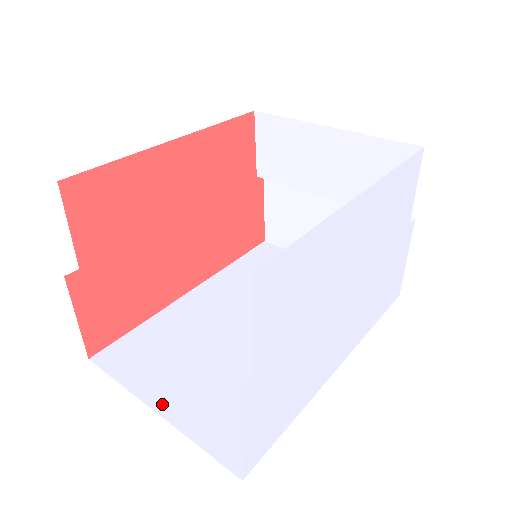
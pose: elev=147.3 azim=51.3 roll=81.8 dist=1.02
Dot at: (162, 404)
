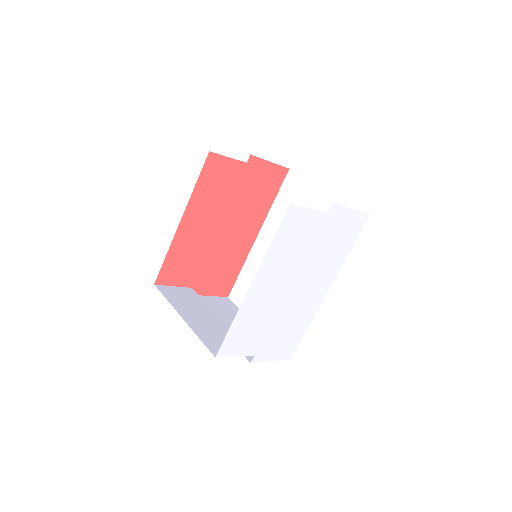
Dot at: occluded
